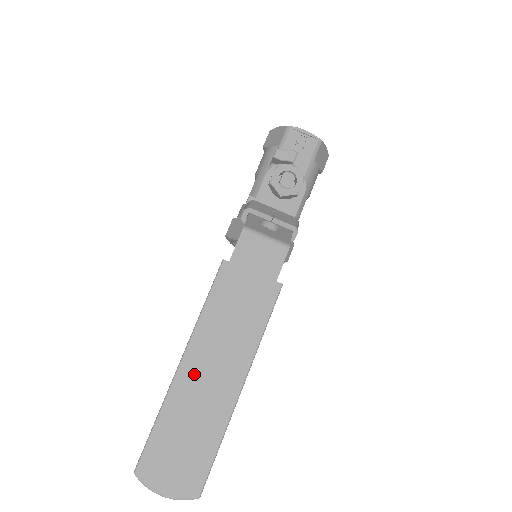
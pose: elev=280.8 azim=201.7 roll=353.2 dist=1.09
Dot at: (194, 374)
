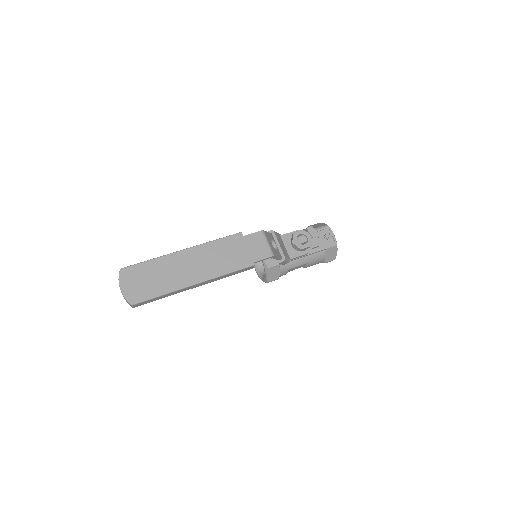
Dot at: (183, 259)
